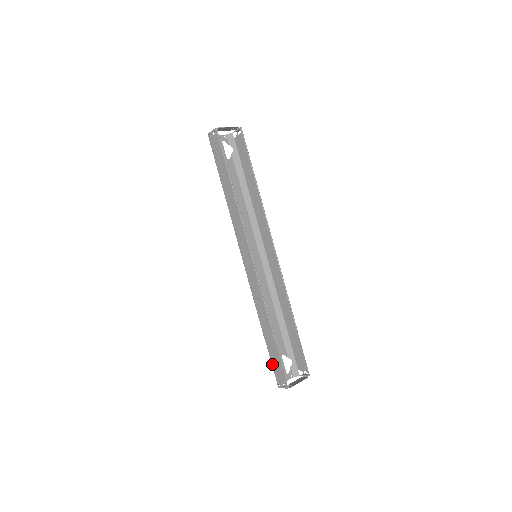
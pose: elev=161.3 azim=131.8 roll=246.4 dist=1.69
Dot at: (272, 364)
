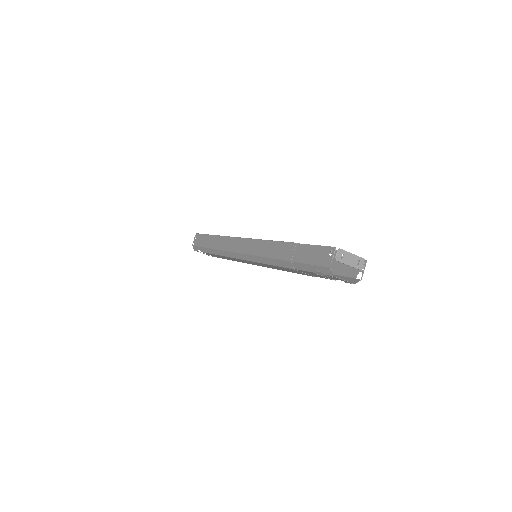
Dot at: (309, 263)
